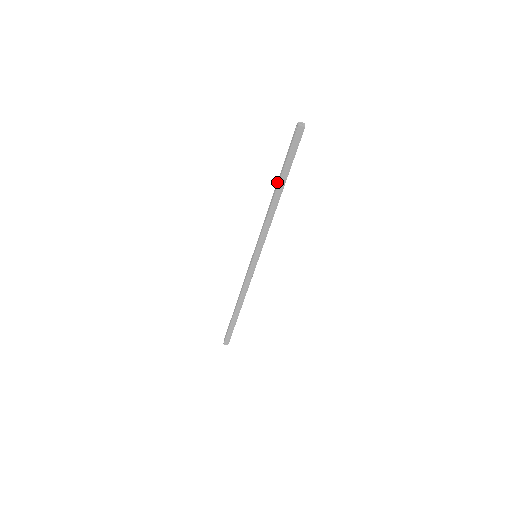
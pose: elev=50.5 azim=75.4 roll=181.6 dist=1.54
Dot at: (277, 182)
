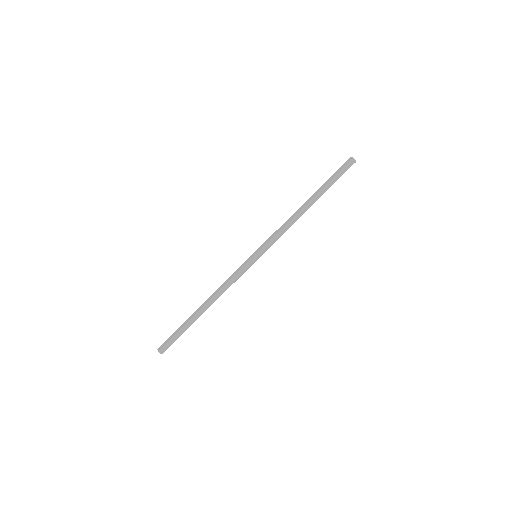
Dot at: (312, 195)
